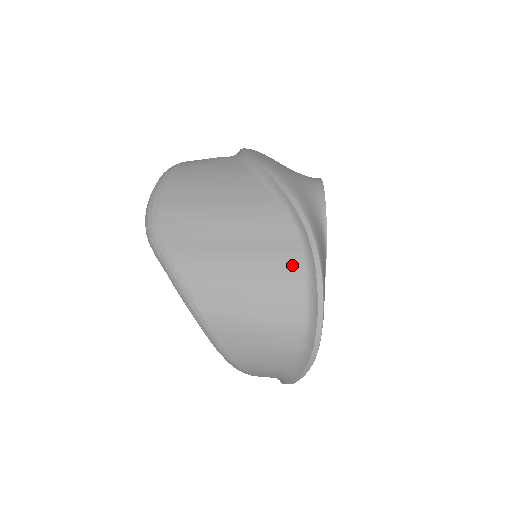
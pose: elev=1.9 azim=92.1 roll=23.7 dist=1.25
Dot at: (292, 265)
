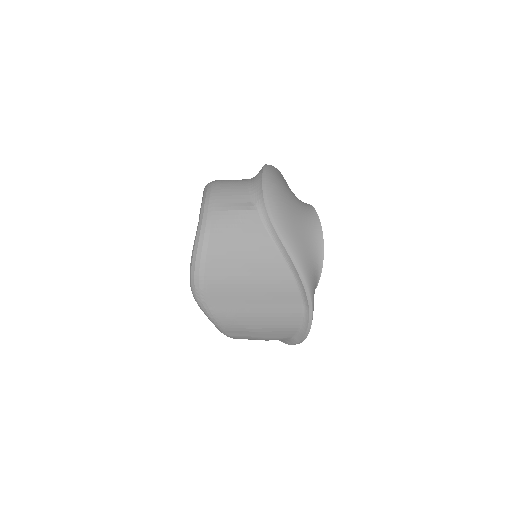
Dot at: (294, 319)
